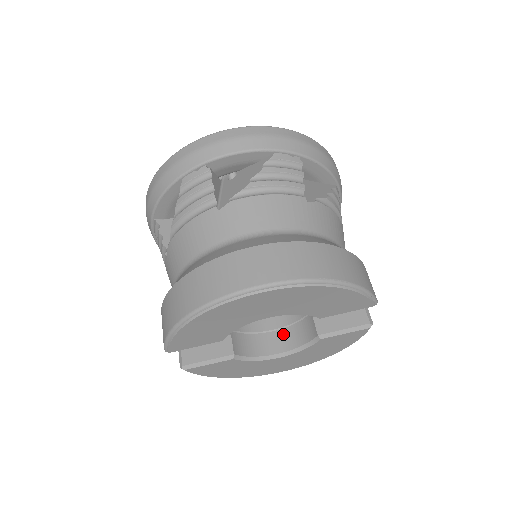
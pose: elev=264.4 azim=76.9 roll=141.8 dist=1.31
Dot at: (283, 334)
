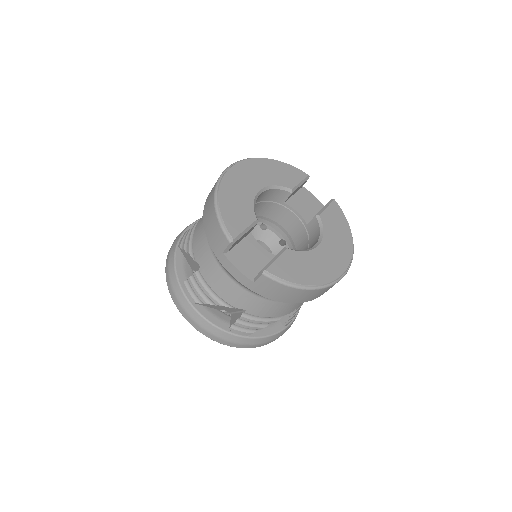
Dot at: occluded
